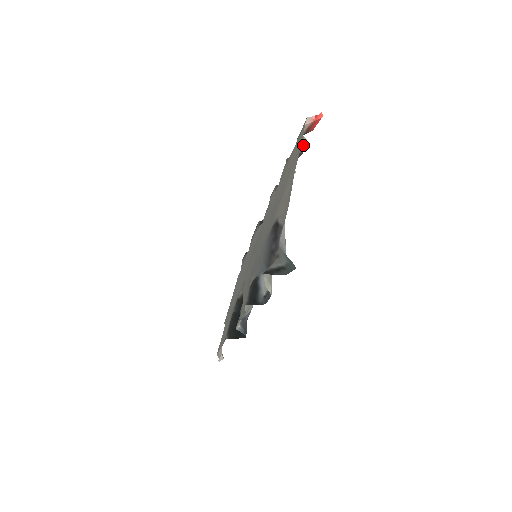
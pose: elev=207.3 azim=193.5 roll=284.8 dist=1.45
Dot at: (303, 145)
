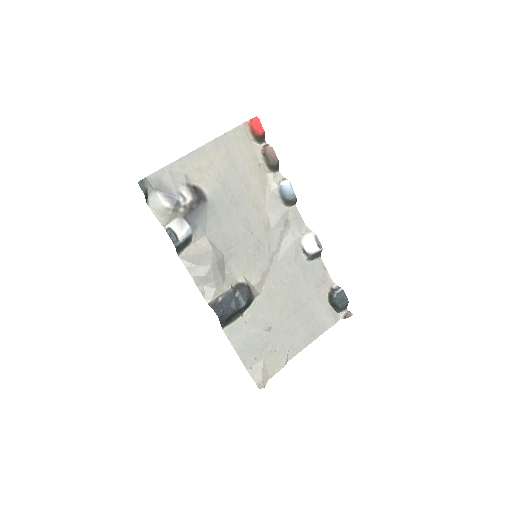
Dot at: (266, 150)
